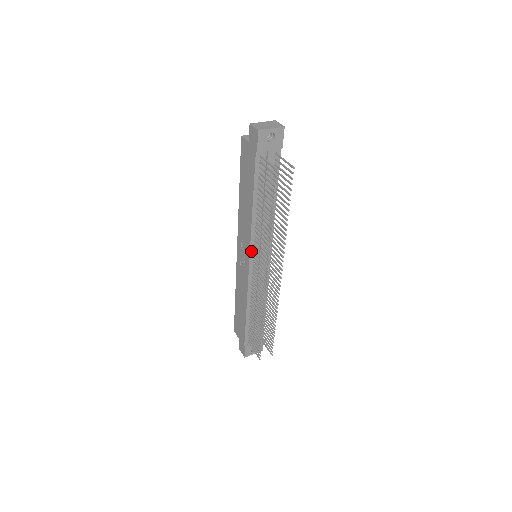
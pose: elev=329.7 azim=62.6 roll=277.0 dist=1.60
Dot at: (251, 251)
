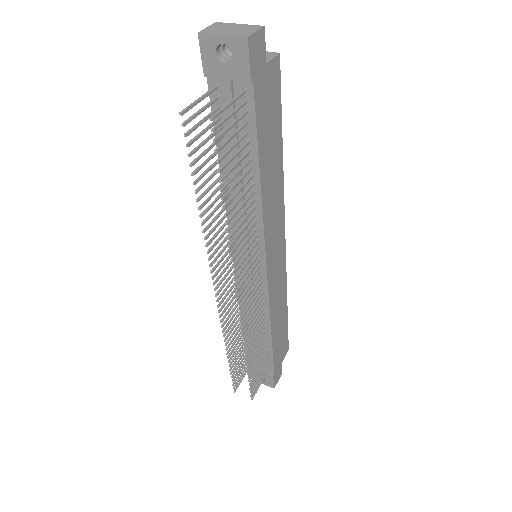
Dot at: occluded
